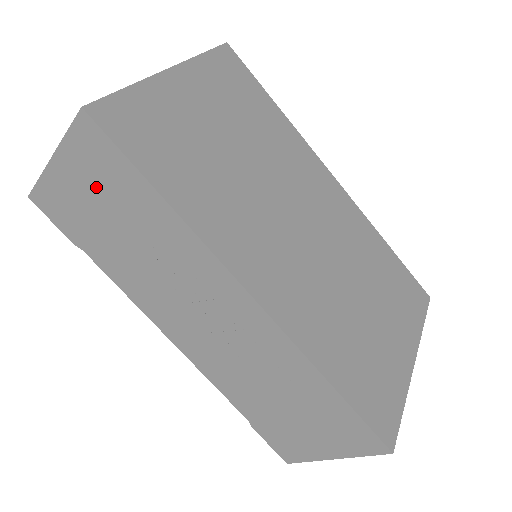
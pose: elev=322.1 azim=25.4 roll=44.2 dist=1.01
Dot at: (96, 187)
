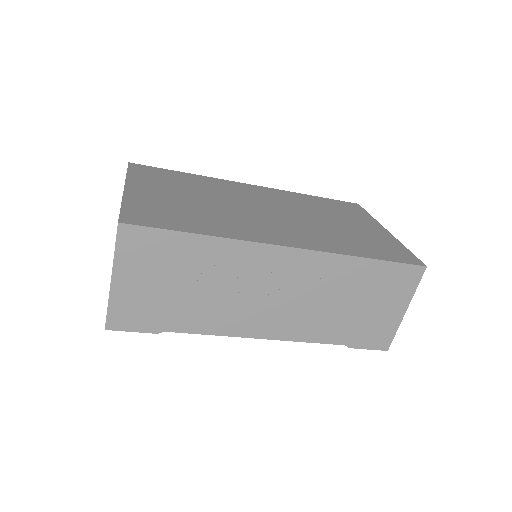
Dot at: (153, 270)
